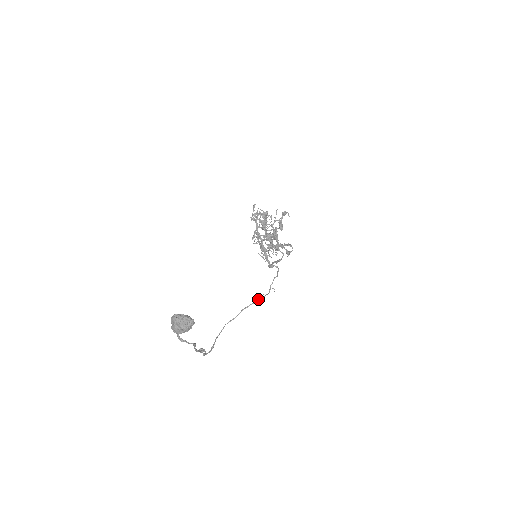
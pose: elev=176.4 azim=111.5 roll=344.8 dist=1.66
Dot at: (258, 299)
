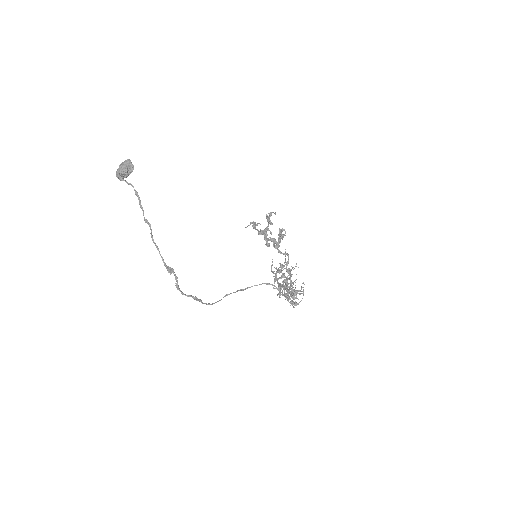
Dot at: (262, 283)
